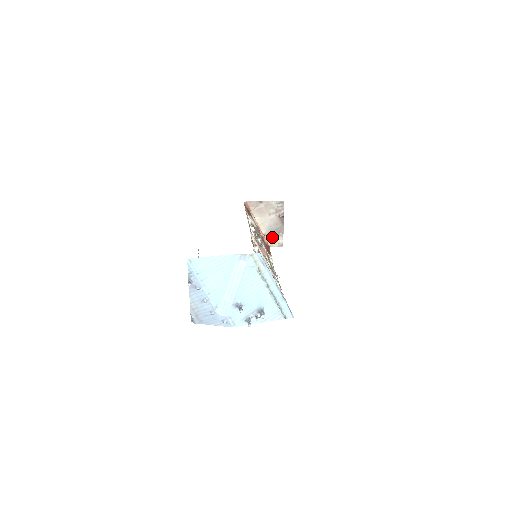
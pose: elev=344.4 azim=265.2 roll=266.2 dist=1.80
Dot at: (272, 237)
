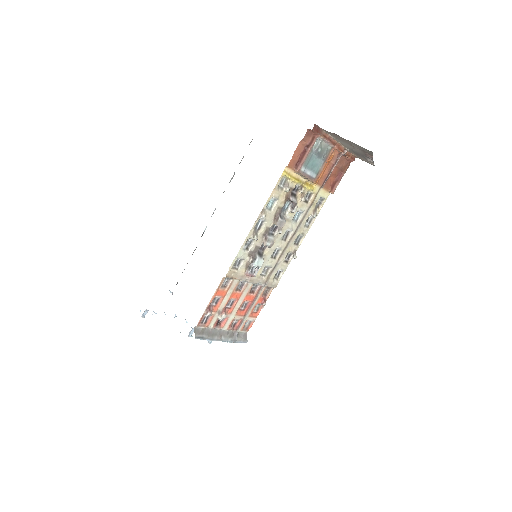
Dot at: (358, 156)
